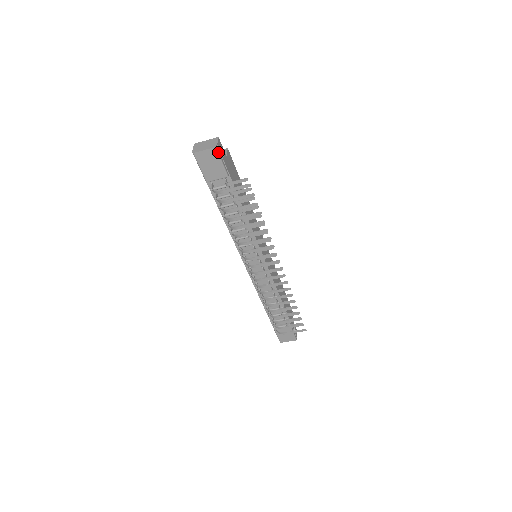
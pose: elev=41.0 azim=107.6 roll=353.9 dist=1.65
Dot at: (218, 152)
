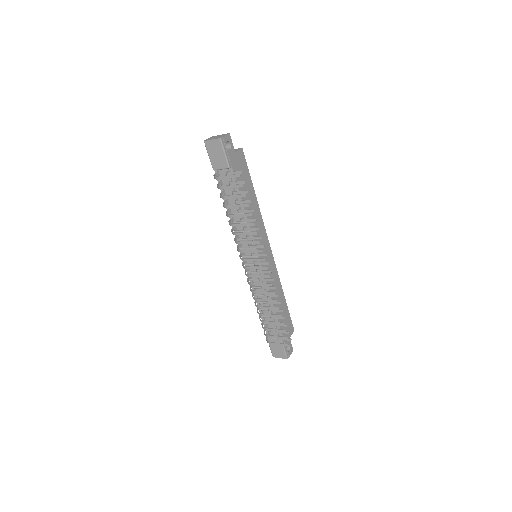
Dot at: (222, 143)
